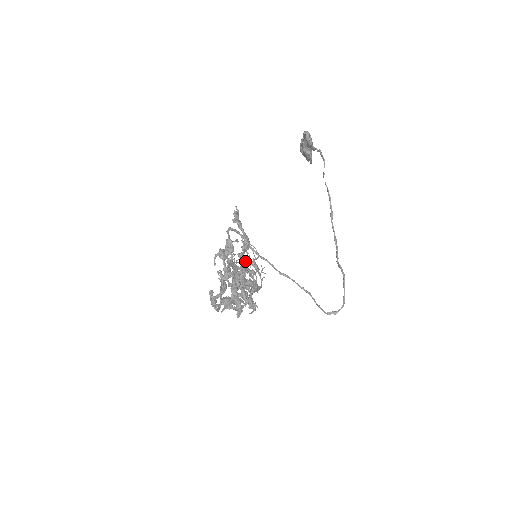
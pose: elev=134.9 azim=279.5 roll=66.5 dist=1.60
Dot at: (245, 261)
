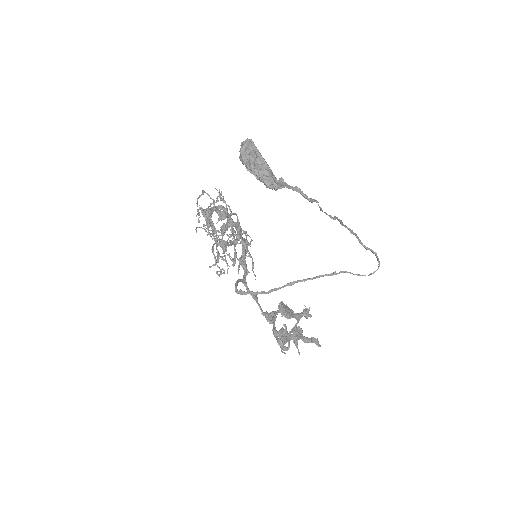
Dot at: occluded
